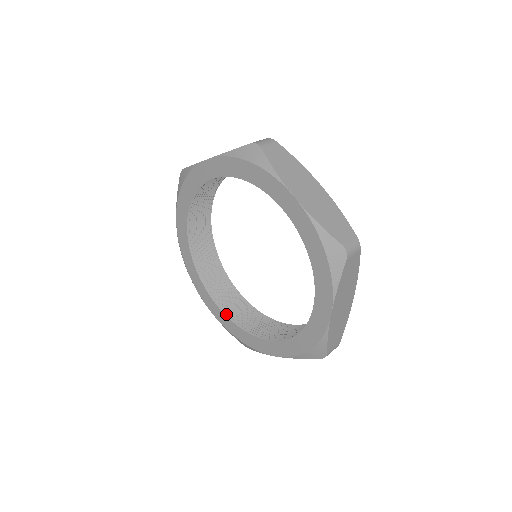
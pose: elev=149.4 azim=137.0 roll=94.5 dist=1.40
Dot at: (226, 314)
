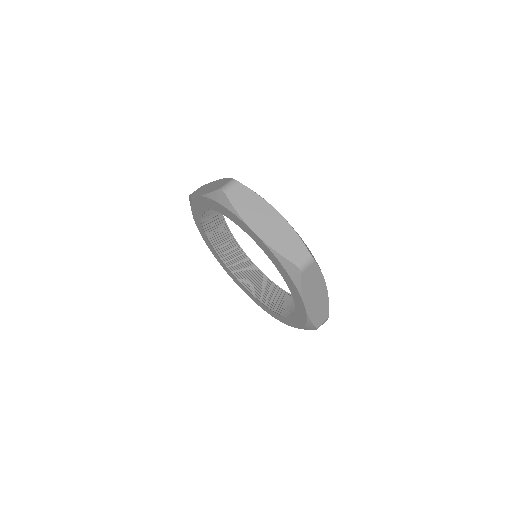
Dot at: (252, 293)
